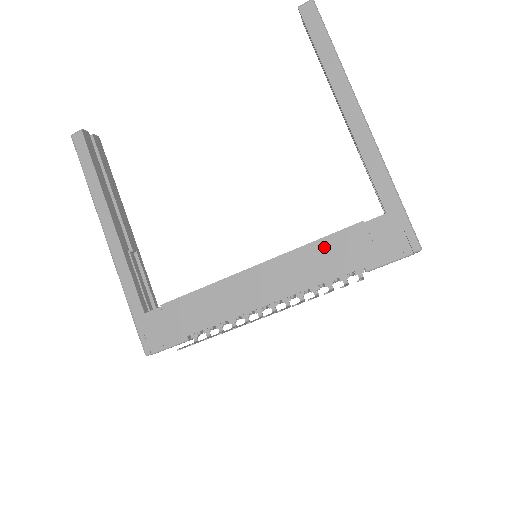
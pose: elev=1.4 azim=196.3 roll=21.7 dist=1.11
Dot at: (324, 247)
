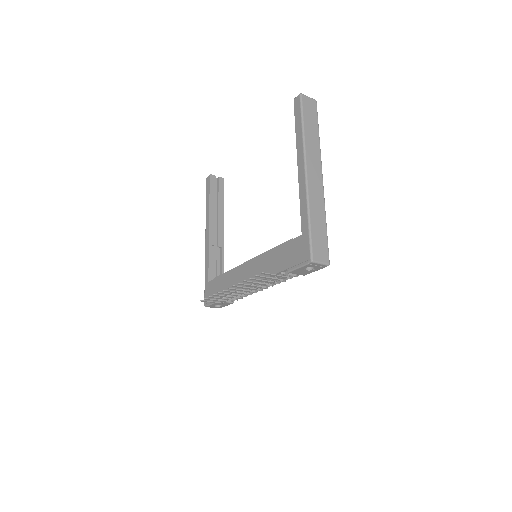
Dot at: (274, 253)
